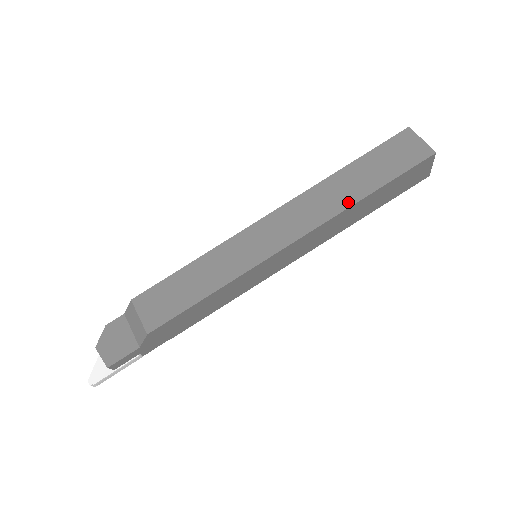
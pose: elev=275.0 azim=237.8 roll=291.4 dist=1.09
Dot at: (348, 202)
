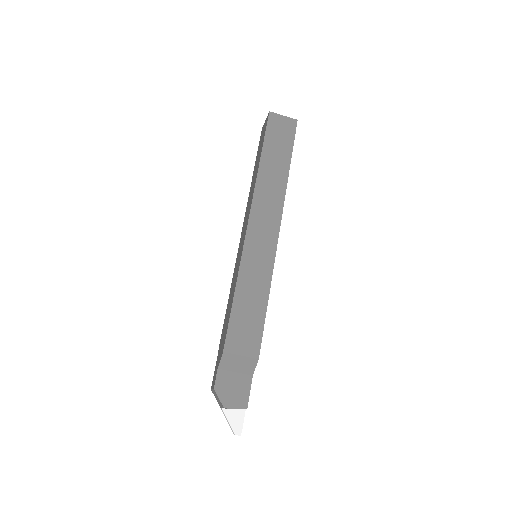
Dot at: (284, 180)
